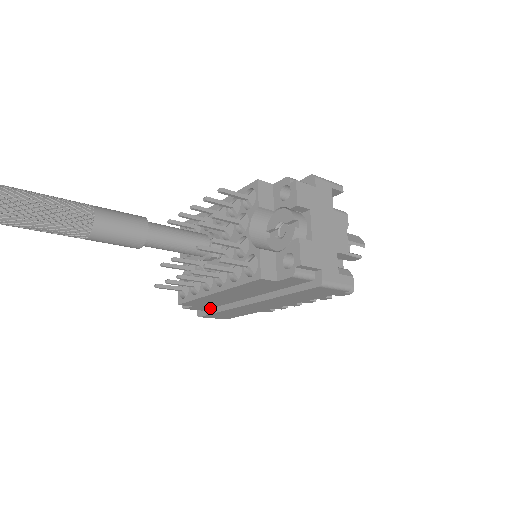
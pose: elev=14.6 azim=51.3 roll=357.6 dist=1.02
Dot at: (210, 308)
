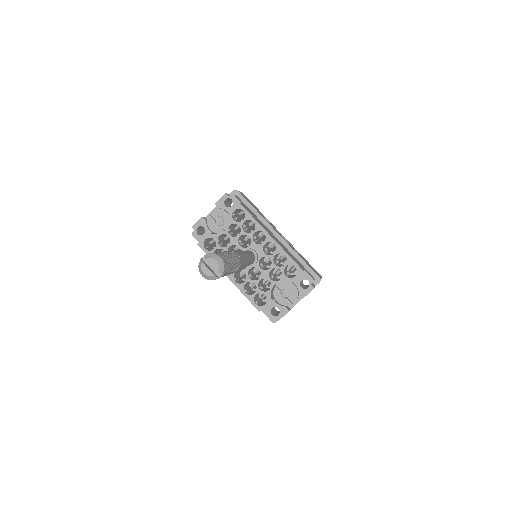
Dot at: occluded
